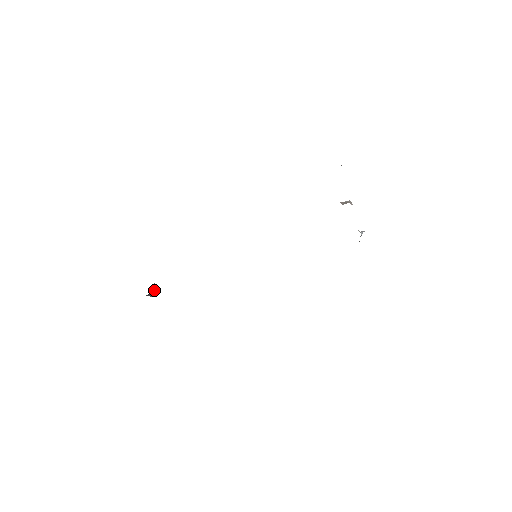
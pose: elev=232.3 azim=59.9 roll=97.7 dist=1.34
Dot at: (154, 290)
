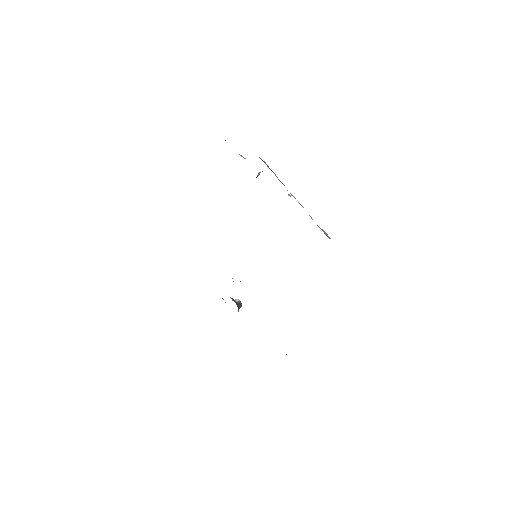
Dot at: (238, 303)
